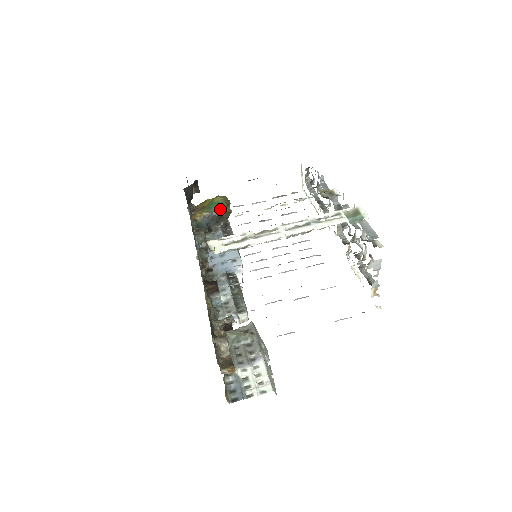
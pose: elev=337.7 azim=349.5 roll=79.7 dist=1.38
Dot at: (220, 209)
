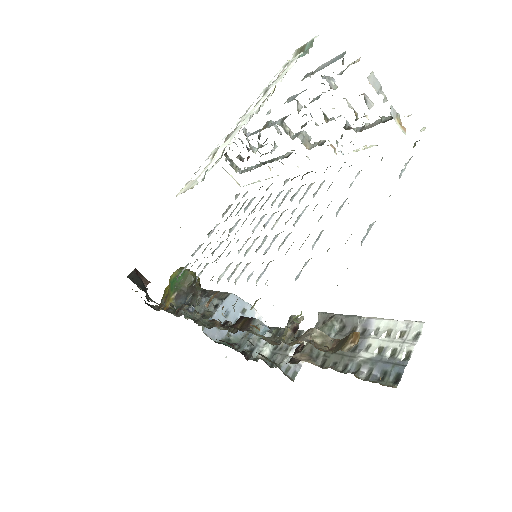
Dot at: (184, 279)
